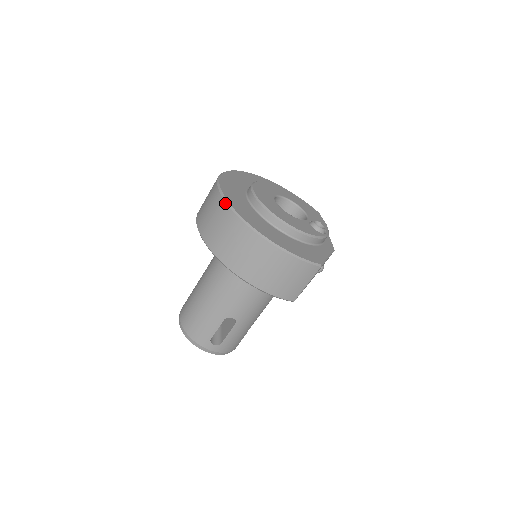
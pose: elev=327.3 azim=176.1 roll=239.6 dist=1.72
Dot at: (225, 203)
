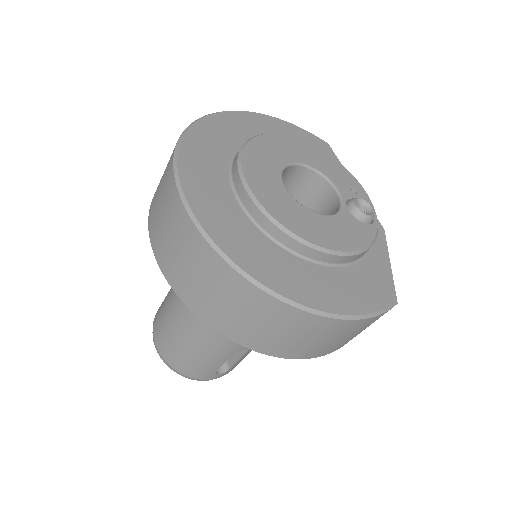
Dot at: (222, 260)
